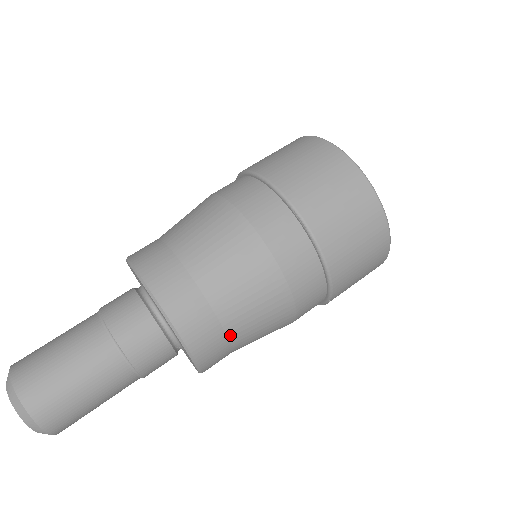
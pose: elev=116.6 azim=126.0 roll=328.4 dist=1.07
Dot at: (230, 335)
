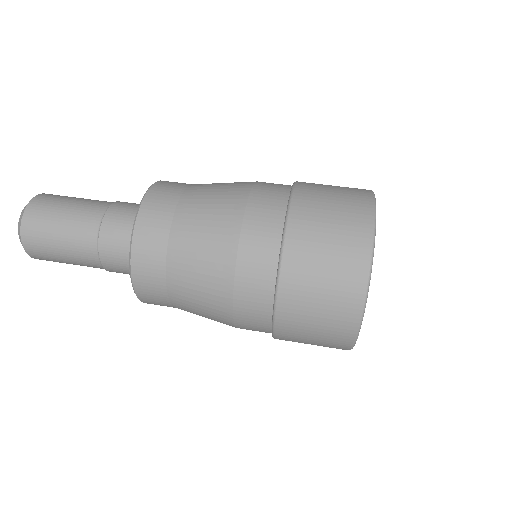
Dot at: occluded
